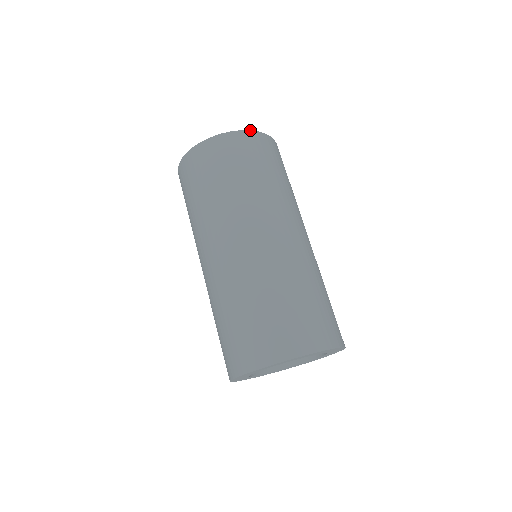
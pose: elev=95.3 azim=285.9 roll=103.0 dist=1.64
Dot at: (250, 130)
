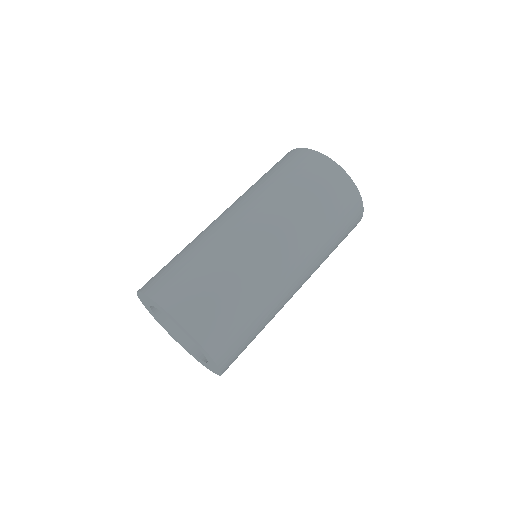
Dot at: (350, 177)
